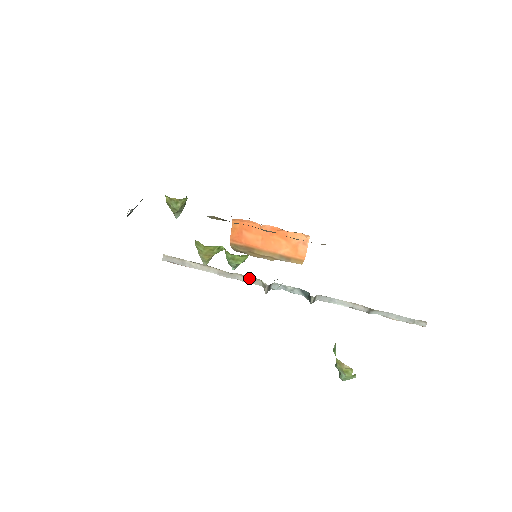
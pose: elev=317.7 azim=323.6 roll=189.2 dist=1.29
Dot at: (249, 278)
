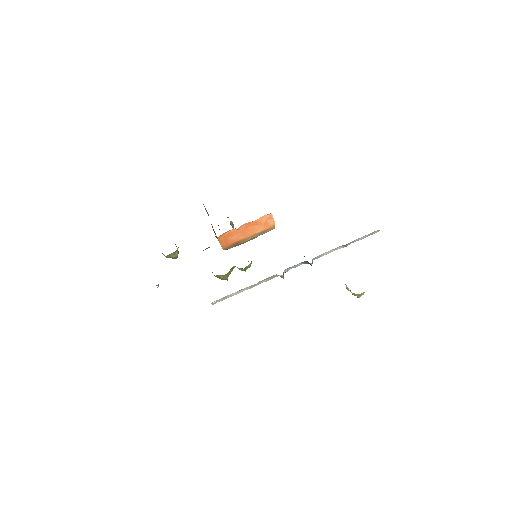
Dot at: (269, 278)
